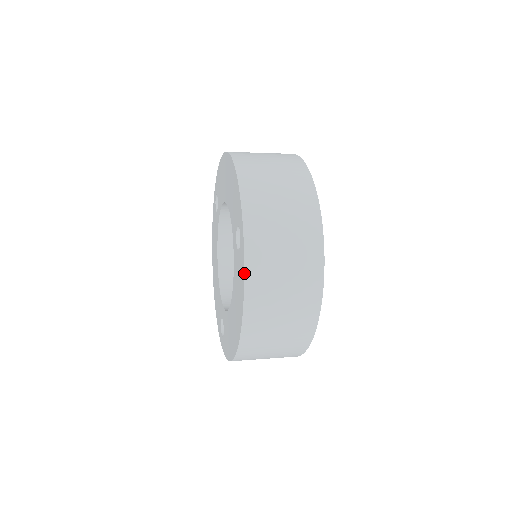
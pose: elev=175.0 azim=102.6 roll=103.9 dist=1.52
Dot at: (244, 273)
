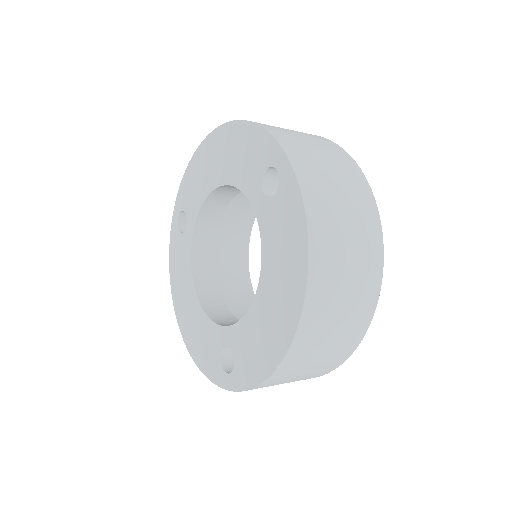
Dot at: (302, 200)
